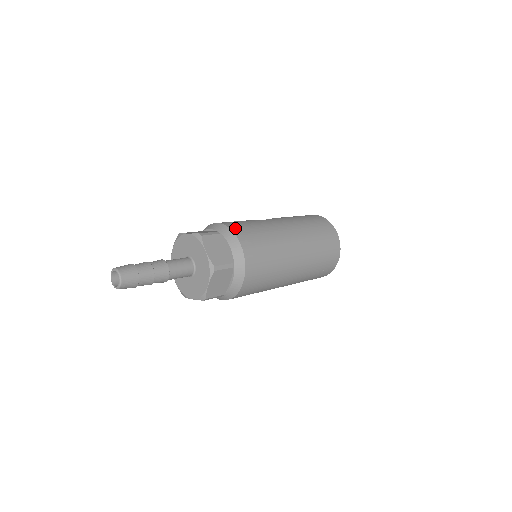
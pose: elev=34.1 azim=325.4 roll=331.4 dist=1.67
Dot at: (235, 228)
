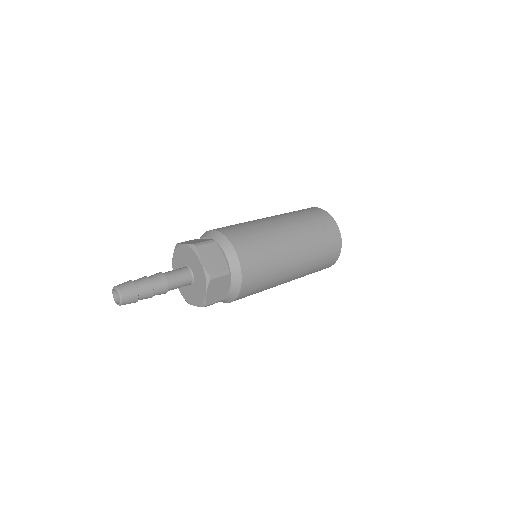
Dot at: occluded
